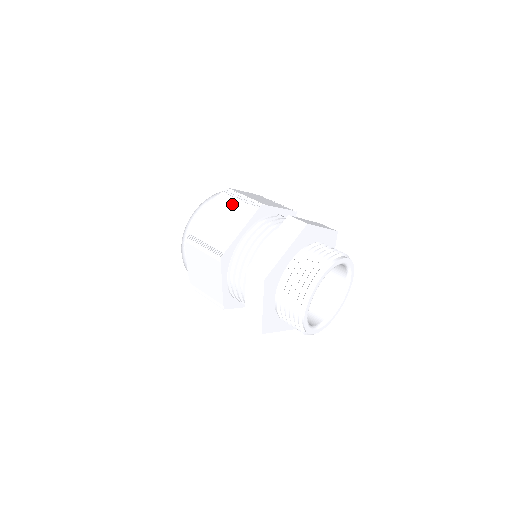
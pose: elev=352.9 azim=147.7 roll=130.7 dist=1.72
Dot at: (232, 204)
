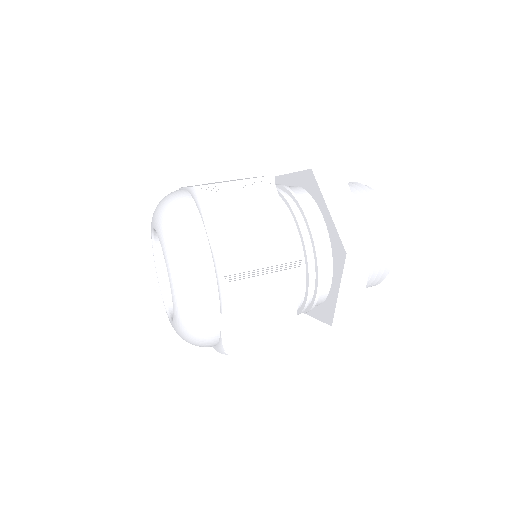
Dot at: (259, 294)
